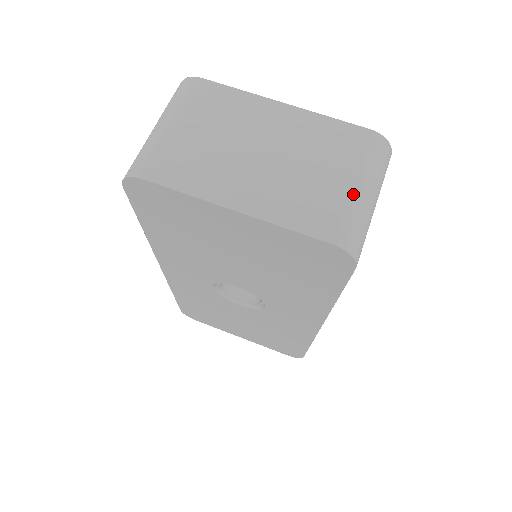
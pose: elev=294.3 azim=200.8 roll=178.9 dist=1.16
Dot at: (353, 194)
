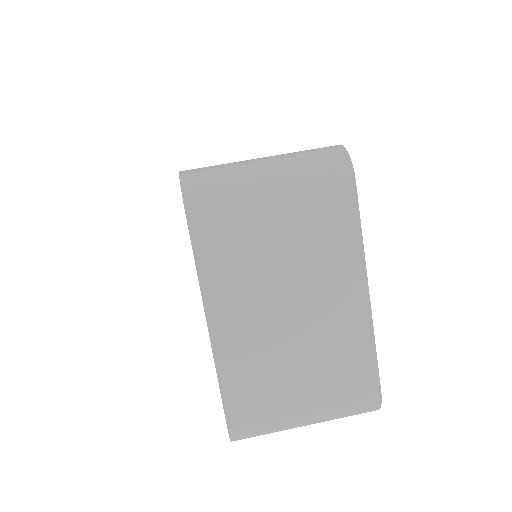
Dot at: (293, 415)
